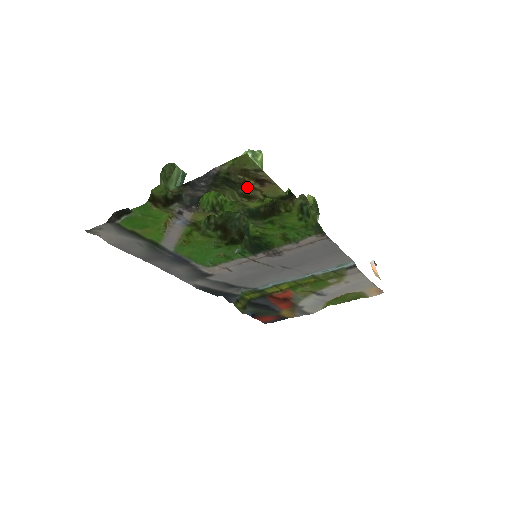
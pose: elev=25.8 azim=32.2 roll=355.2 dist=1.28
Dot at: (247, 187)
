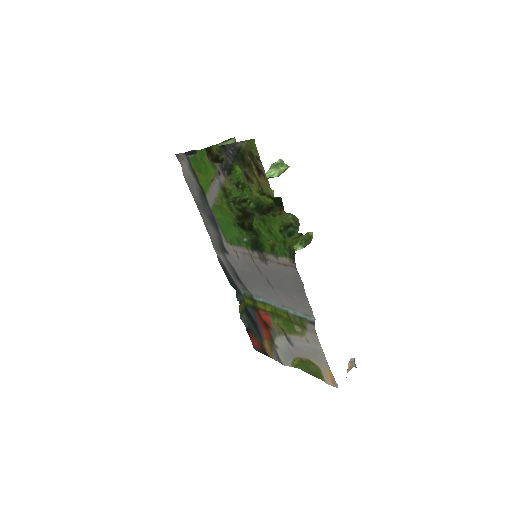
Dot at: (250, 170)
